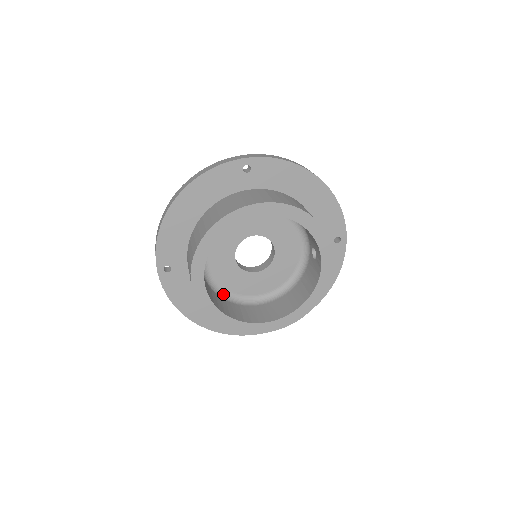
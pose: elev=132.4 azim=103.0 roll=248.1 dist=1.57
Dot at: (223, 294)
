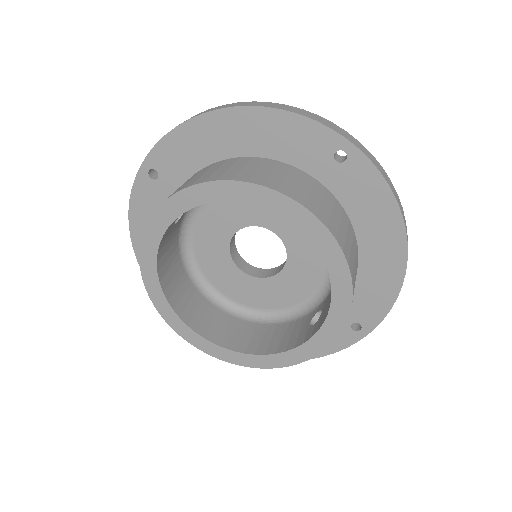
Dot at: (187, 256)
